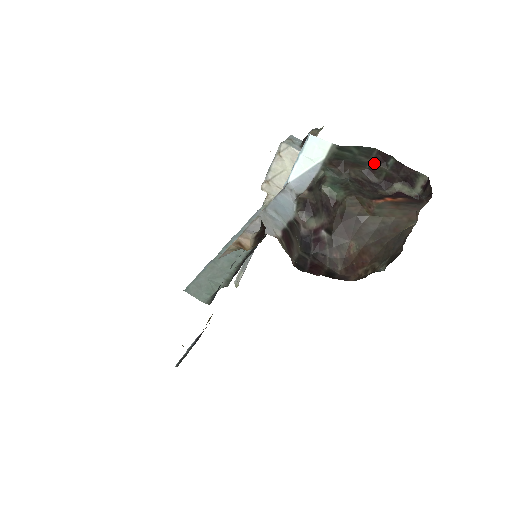
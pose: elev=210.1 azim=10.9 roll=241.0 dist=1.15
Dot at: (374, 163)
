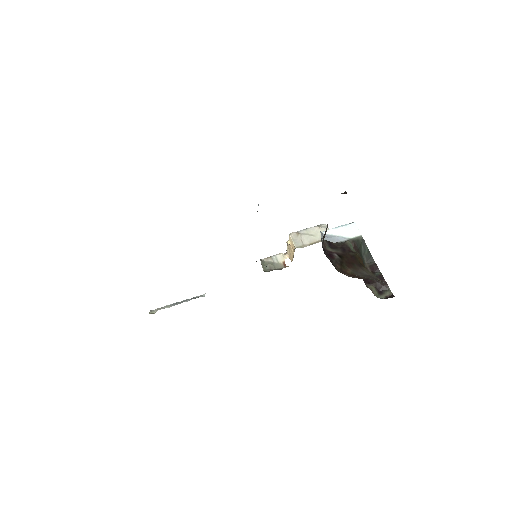
Dot at: (368, 267)
